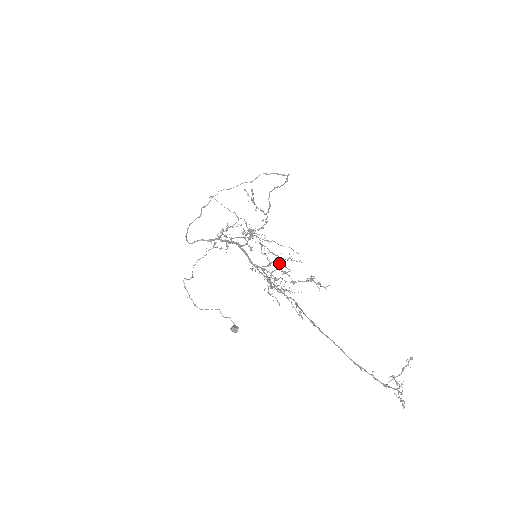
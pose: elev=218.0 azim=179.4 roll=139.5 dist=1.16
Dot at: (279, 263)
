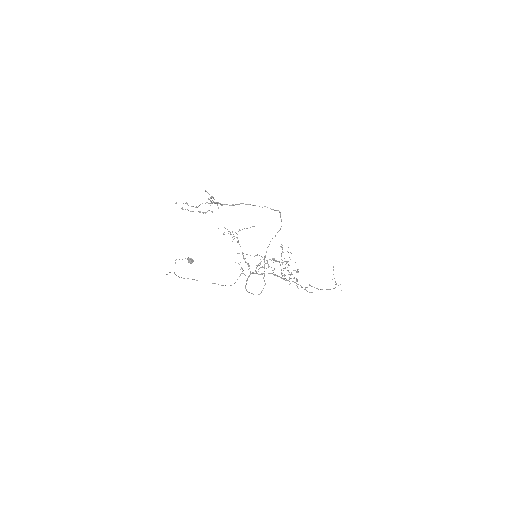
Dot at: (297, 272)
